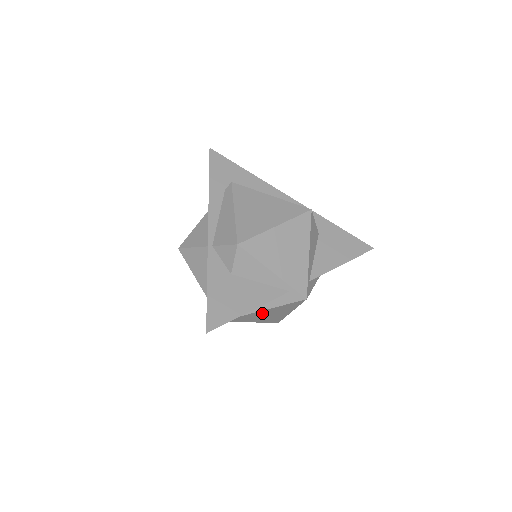
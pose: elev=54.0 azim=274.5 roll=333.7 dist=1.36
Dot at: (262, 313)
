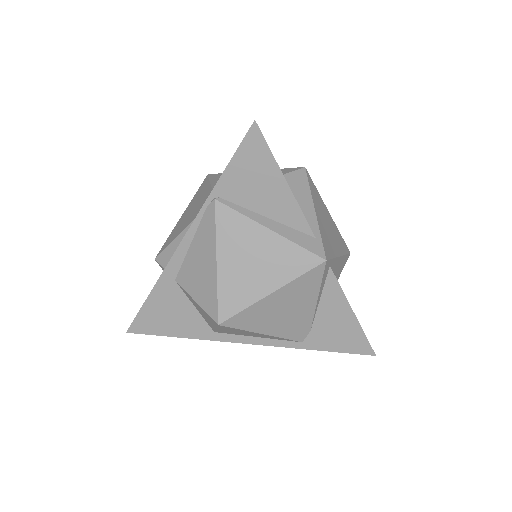
Dot at: (258, 241)
